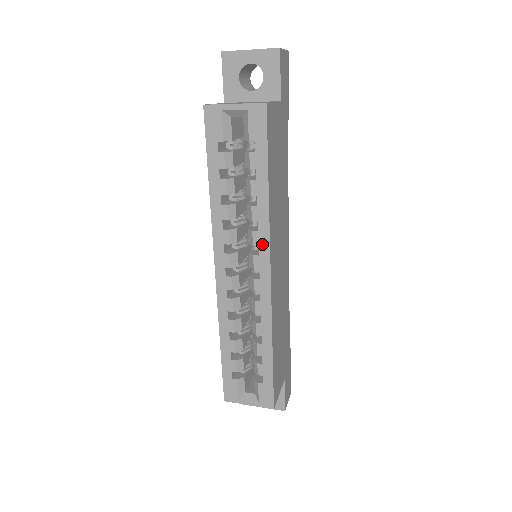
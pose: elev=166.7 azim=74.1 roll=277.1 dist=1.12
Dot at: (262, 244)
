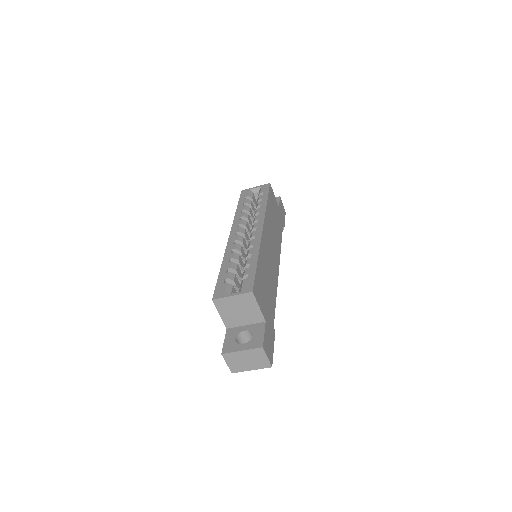
Dot at: (260, 218)
